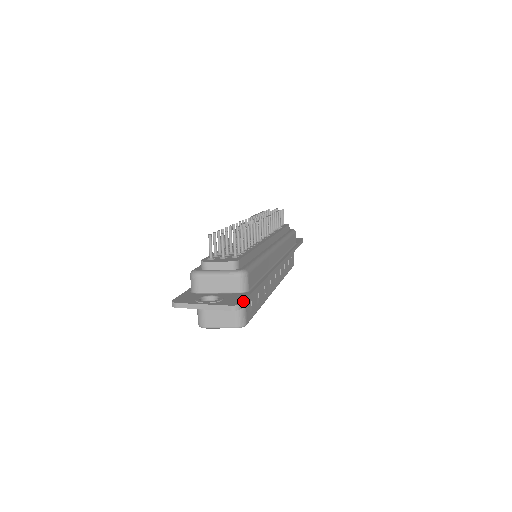
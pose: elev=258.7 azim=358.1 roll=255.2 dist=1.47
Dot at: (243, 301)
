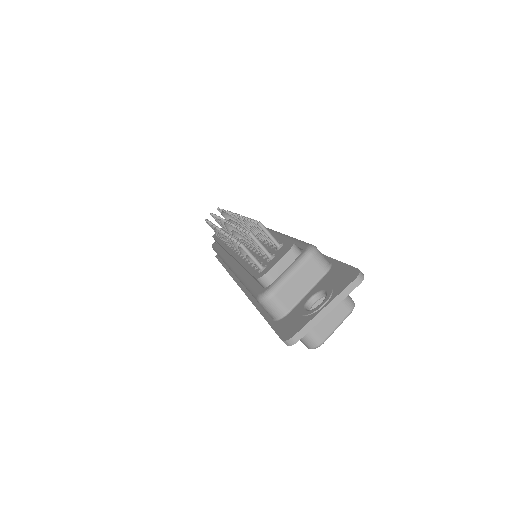
Dot at: (354, 267)
